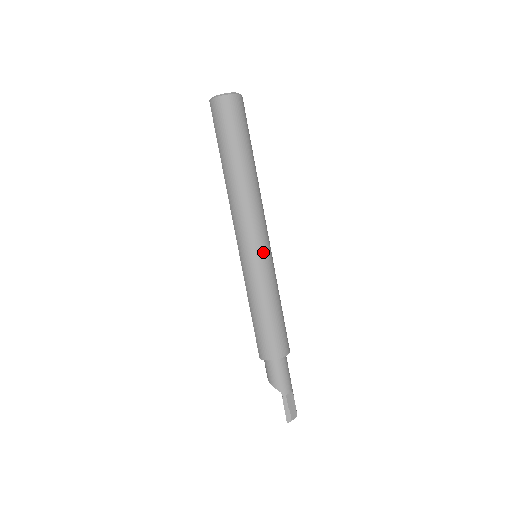
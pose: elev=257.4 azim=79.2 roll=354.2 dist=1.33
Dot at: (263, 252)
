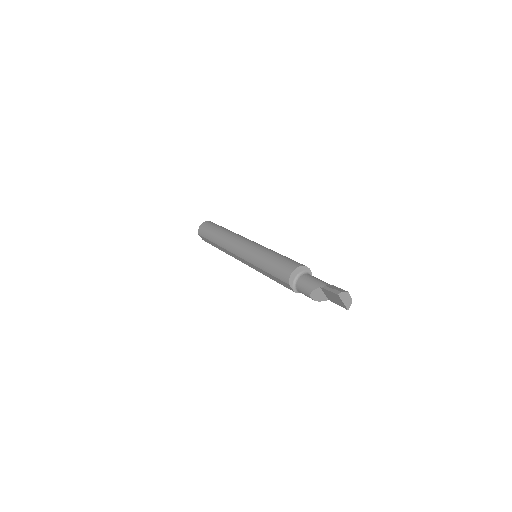
Dot at: (253, 244)
